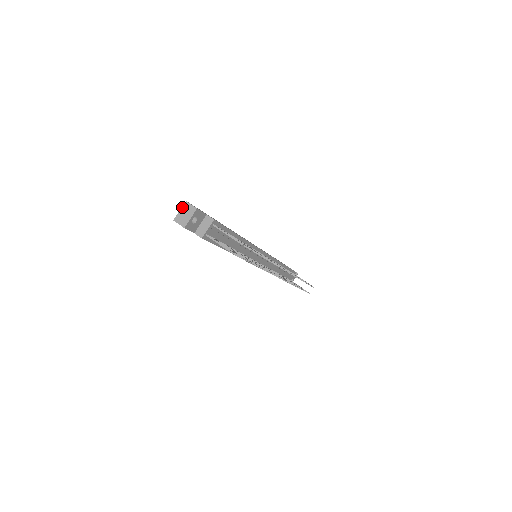
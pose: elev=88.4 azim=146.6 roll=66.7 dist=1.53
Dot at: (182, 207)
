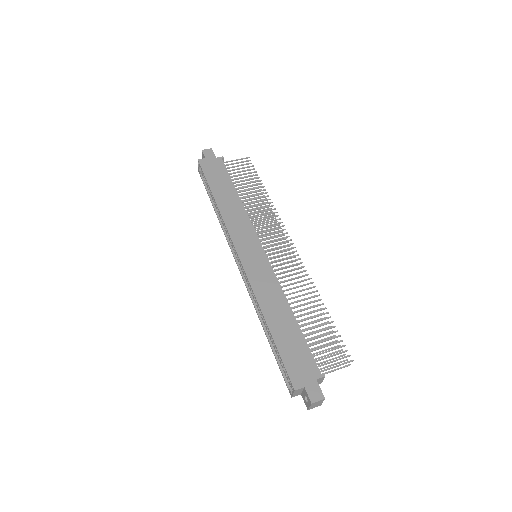
Dot at: (311, 406)
